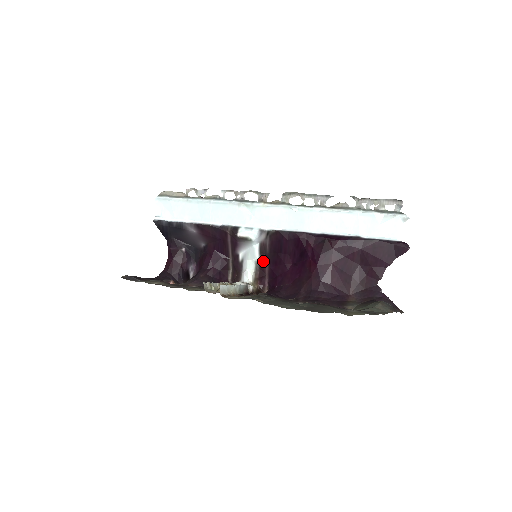
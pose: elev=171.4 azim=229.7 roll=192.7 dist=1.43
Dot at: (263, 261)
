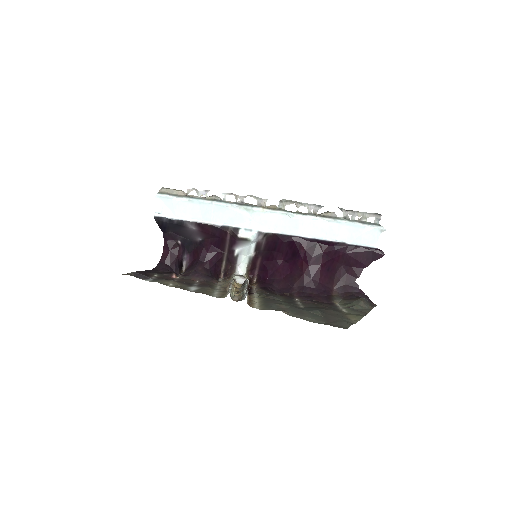
Dot at: (256, 256)
